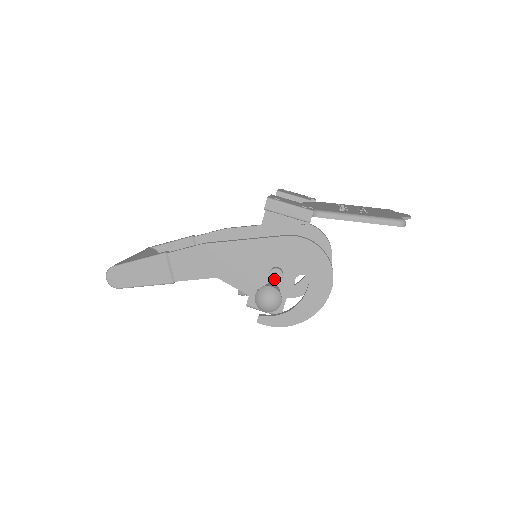
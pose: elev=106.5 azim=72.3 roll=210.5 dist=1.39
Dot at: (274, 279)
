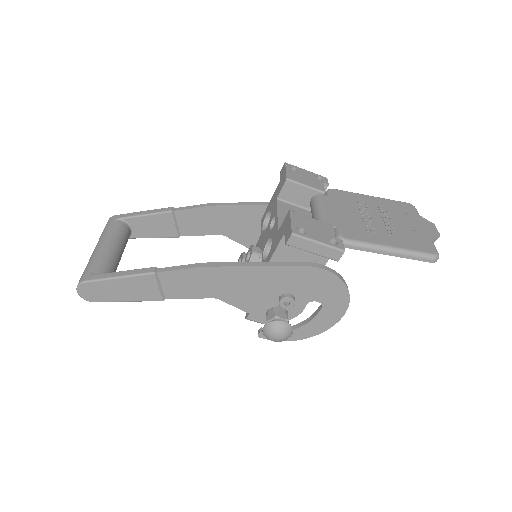
Dot at: (284, 307)
